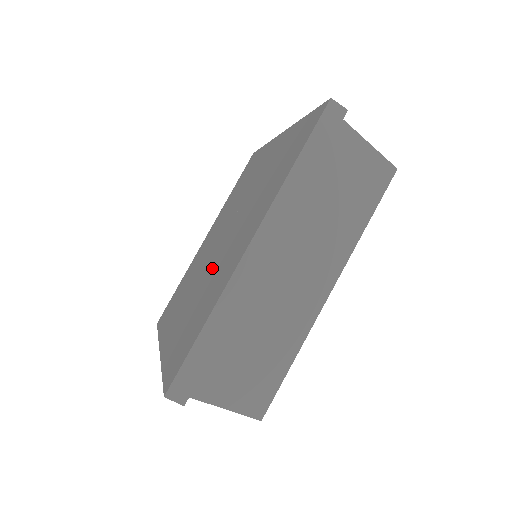
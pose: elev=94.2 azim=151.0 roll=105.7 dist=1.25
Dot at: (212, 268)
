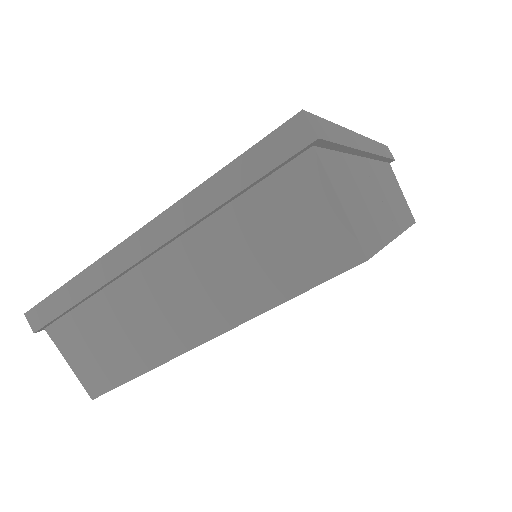
Dot at: occluded
